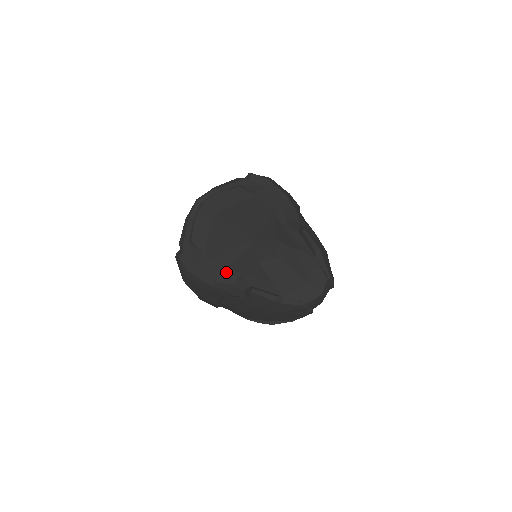
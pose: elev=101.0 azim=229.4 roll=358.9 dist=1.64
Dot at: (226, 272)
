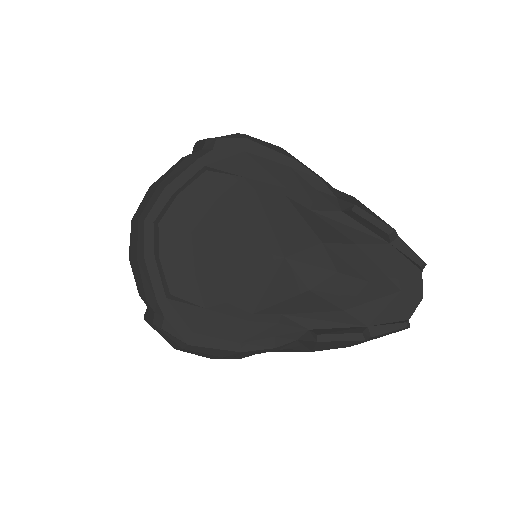
Dot at: (255, 322)
